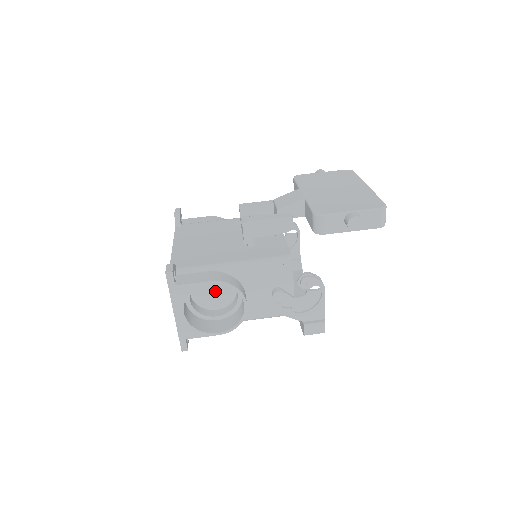
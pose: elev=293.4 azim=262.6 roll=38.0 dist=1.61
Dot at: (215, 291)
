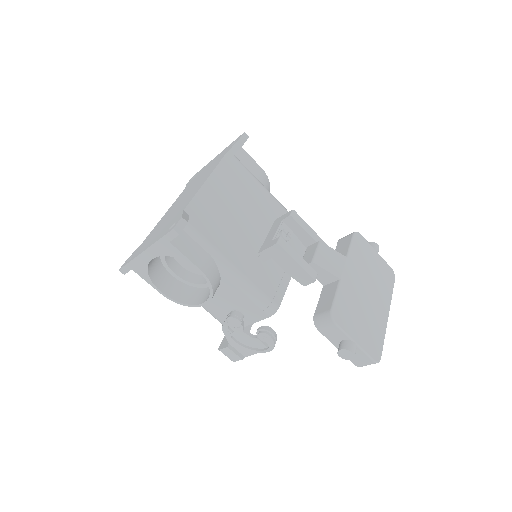
Dot at: occluded
